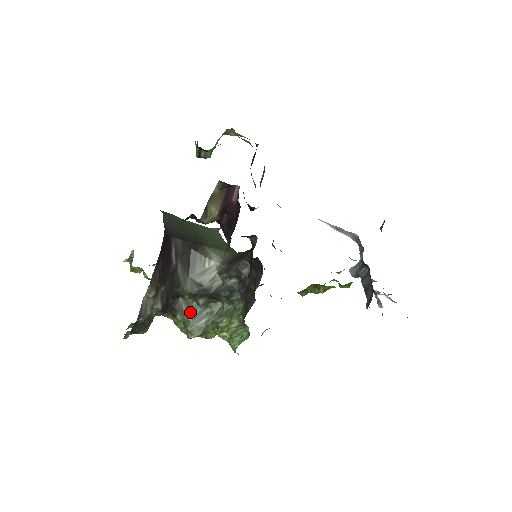
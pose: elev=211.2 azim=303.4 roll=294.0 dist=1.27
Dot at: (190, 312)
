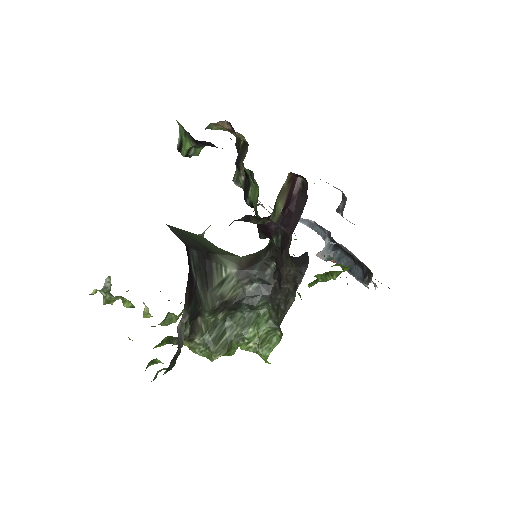
Dot at: (210, 331)
